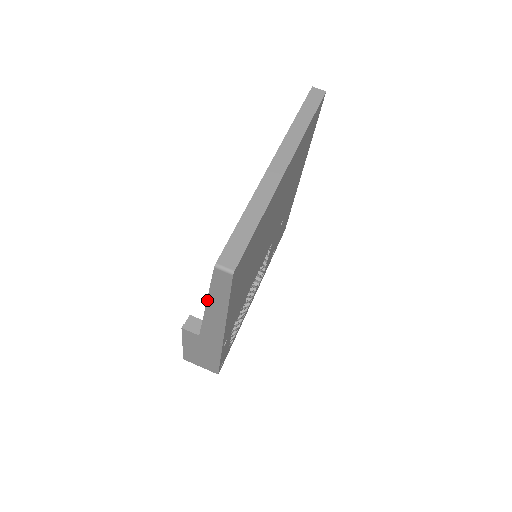
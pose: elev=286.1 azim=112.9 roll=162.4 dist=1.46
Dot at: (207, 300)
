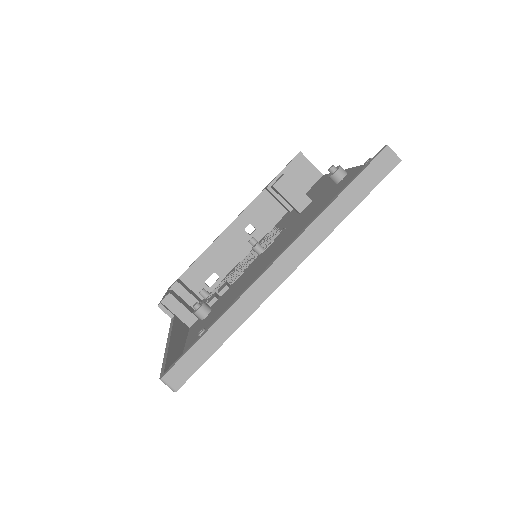
Dot at: (165, 349)
